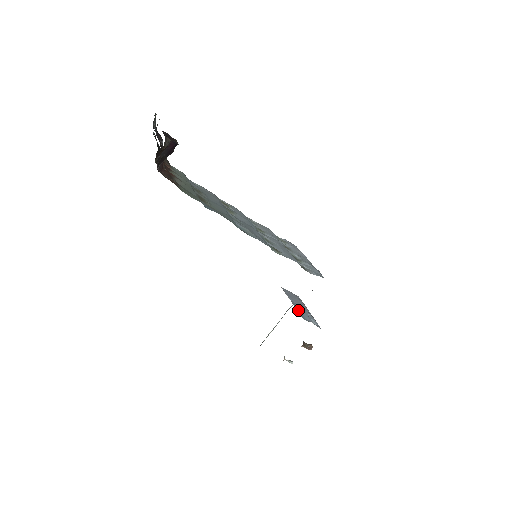
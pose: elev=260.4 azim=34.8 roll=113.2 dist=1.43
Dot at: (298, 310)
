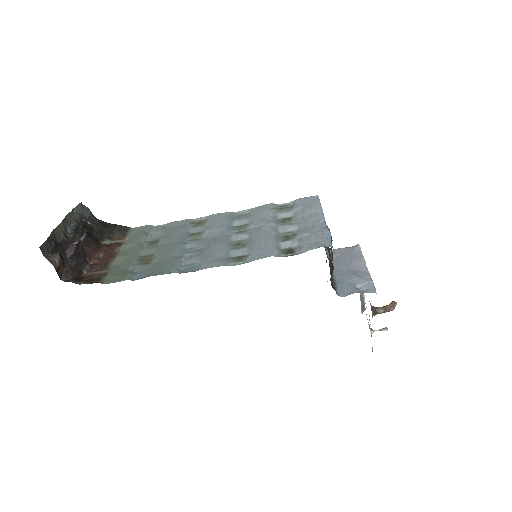
Dot at: (338, 283)
